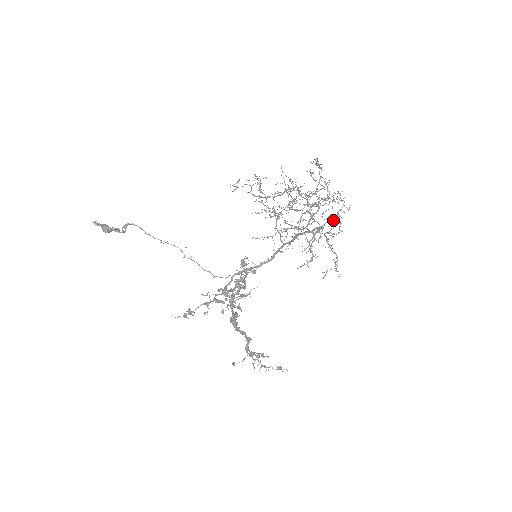
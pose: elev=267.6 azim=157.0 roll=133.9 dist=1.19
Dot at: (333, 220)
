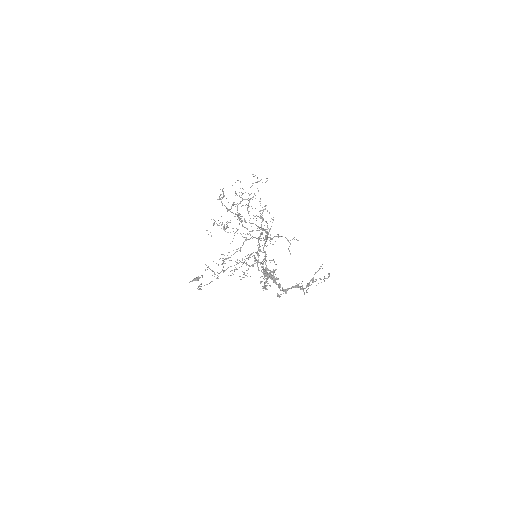
Dot at: occluded
